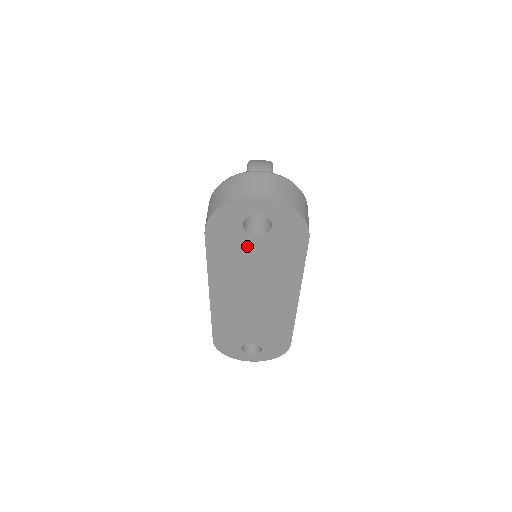
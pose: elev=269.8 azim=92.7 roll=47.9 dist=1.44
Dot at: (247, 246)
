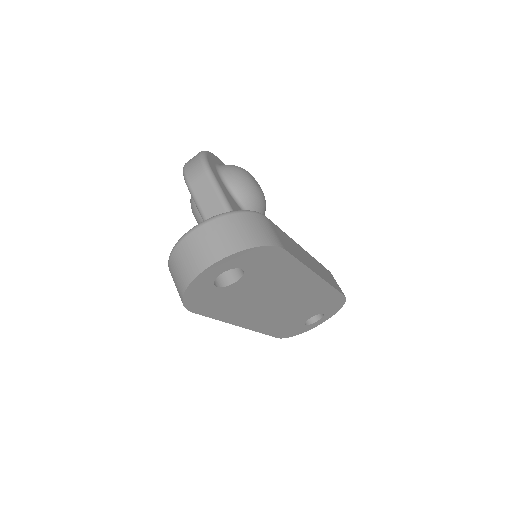
Dot at: (236, 291)
